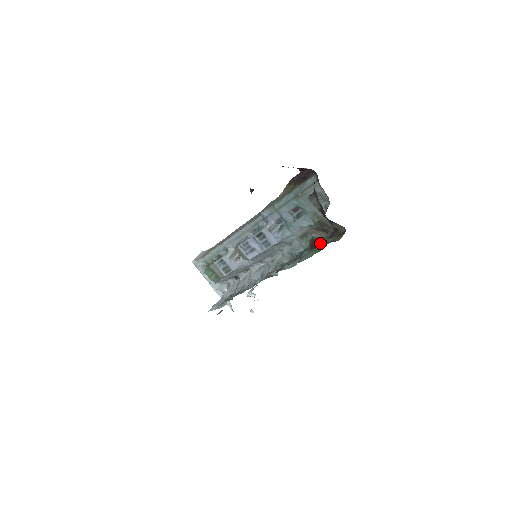
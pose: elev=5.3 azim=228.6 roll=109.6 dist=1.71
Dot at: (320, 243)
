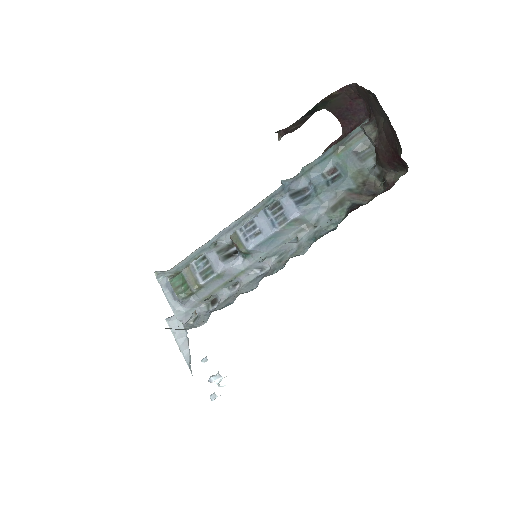
Dot at: occluded
